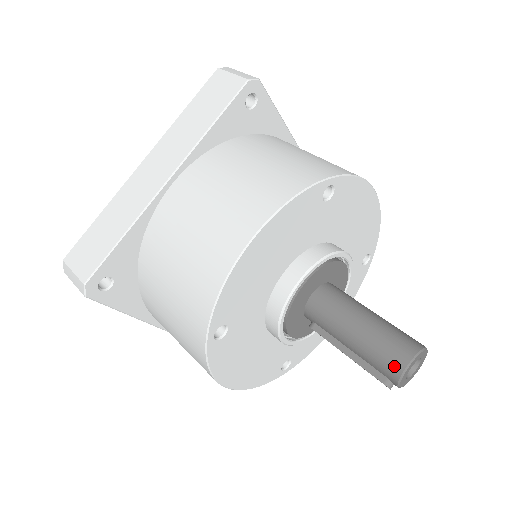
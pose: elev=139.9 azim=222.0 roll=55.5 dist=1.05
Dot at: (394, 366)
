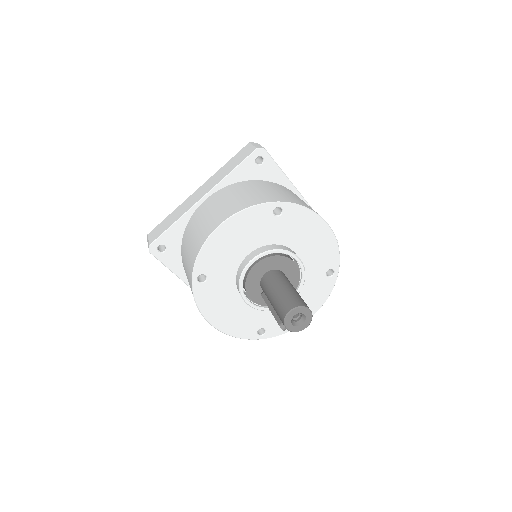
Dot at: (283, 312)
